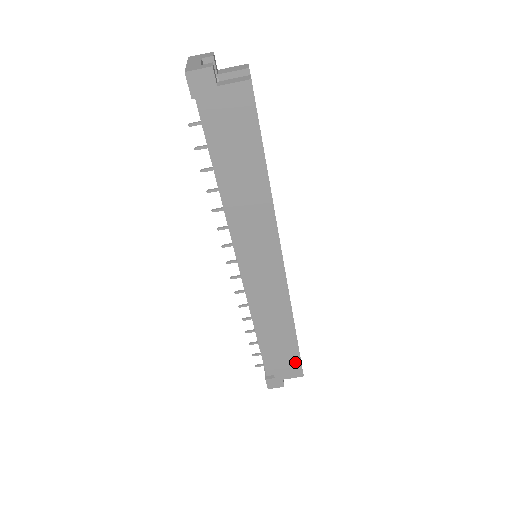
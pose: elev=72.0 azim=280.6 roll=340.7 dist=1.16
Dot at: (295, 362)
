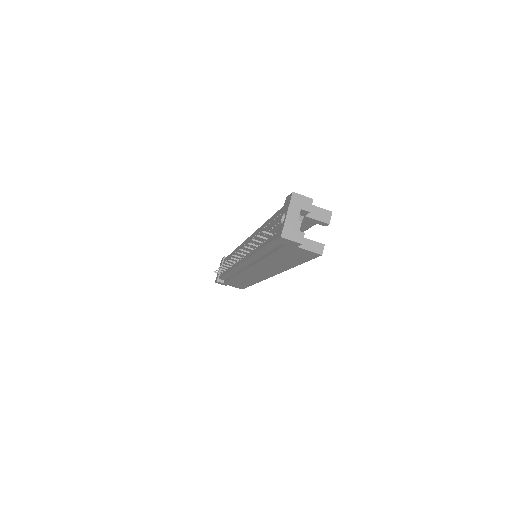
Dot at: (242, 286)
